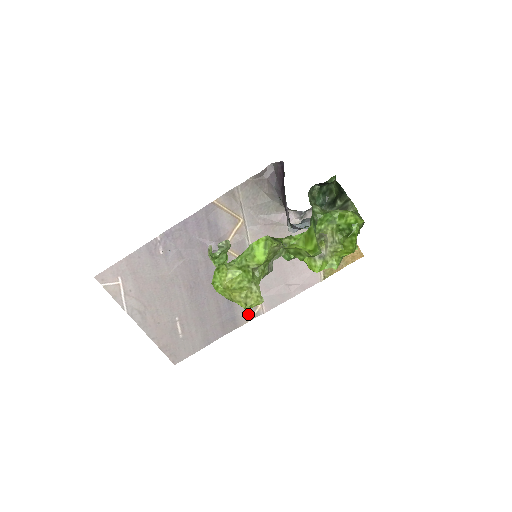
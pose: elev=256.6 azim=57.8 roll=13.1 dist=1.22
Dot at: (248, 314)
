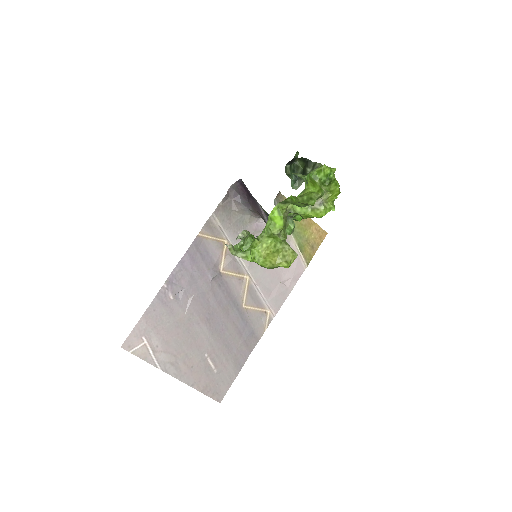
Dot at: (262, 324)
